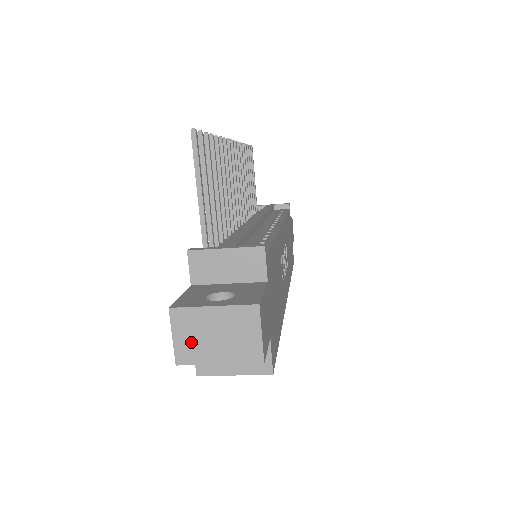
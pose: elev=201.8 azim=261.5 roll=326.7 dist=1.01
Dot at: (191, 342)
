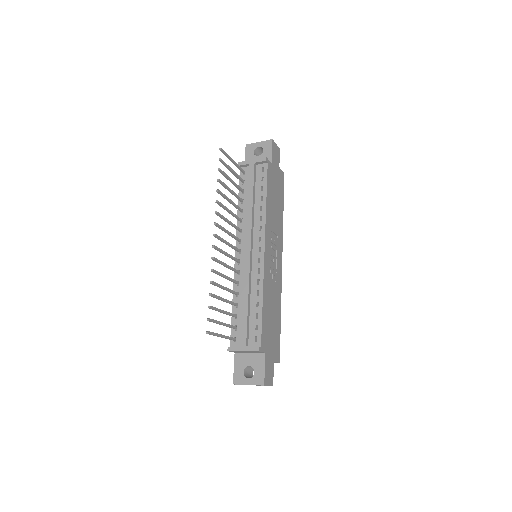
Dot at: occluded
